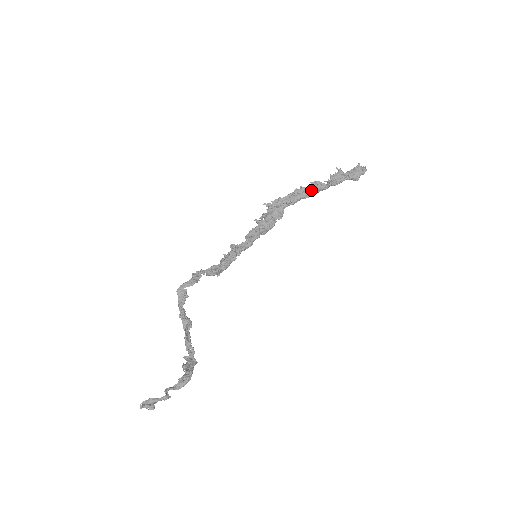
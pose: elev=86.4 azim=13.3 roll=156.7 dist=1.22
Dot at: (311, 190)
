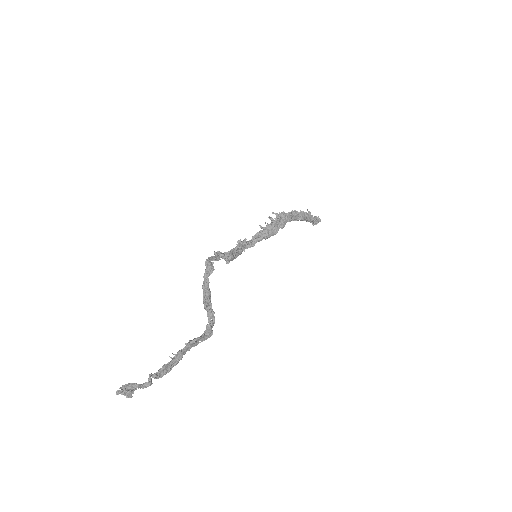
Dot at: (302, 215)
